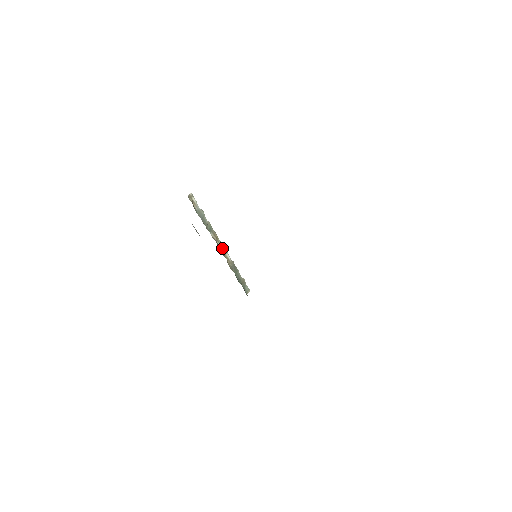
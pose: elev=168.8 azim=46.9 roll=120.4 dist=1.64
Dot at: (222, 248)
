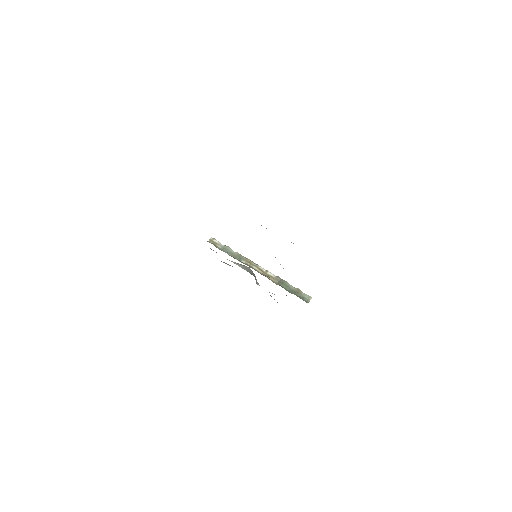
Dot at: (260, 269)
